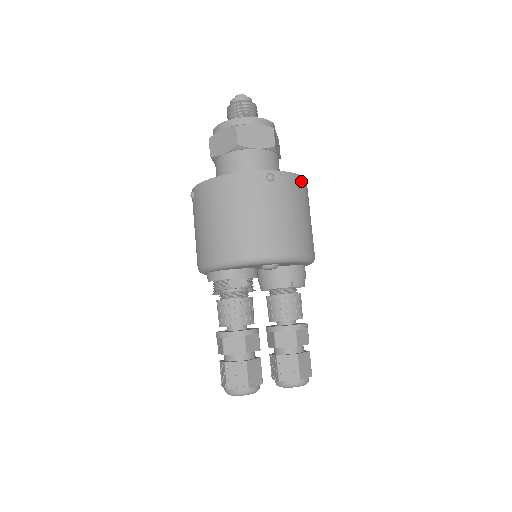
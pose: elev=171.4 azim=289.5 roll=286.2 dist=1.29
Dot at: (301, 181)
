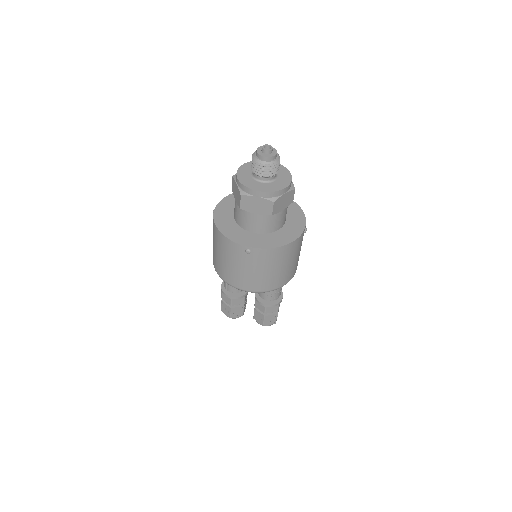
Dot at: (281, 250)
